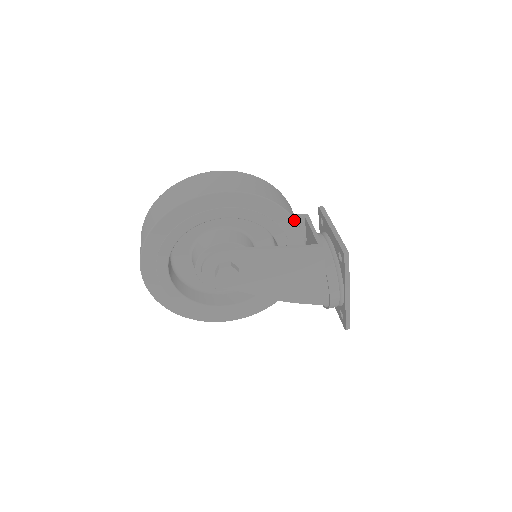
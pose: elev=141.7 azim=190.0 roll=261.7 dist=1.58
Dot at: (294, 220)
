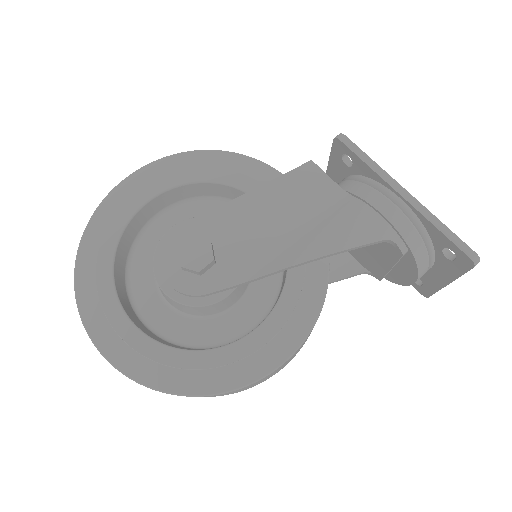
Dot at: (252, 158)
